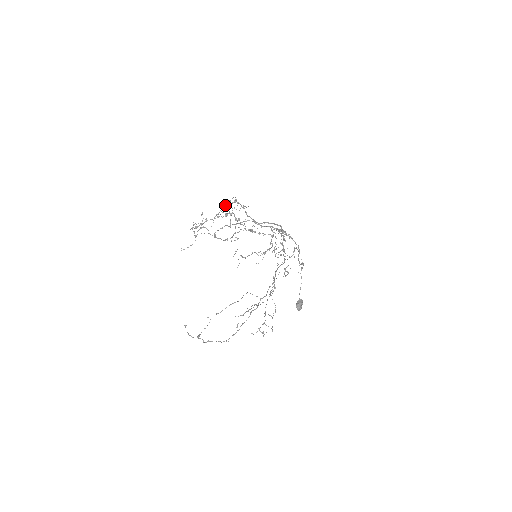
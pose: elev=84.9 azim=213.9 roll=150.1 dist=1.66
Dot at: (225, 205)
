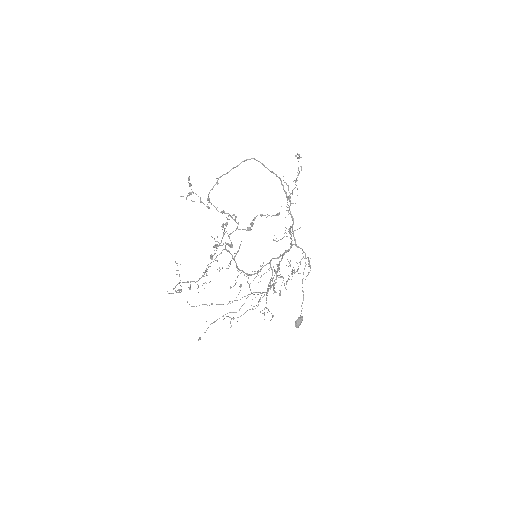
Dot at: (211, 258)
